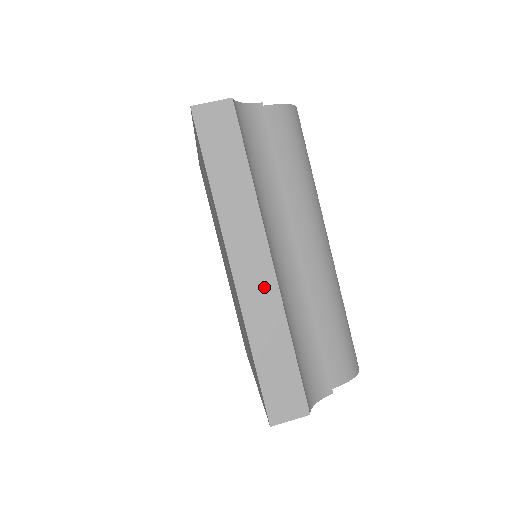
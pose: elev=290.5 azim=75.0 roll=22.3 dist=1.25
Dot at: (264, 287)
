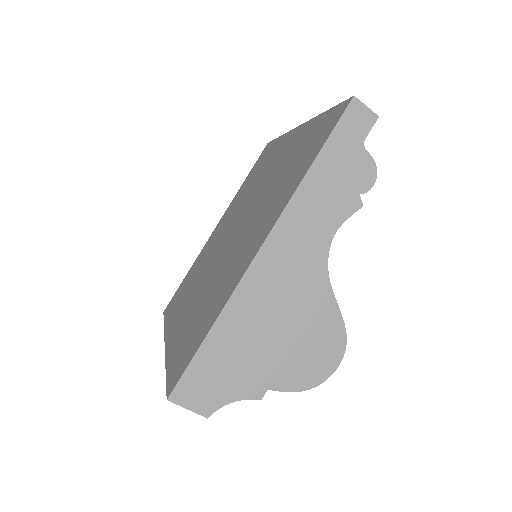
Dot at: occluded
